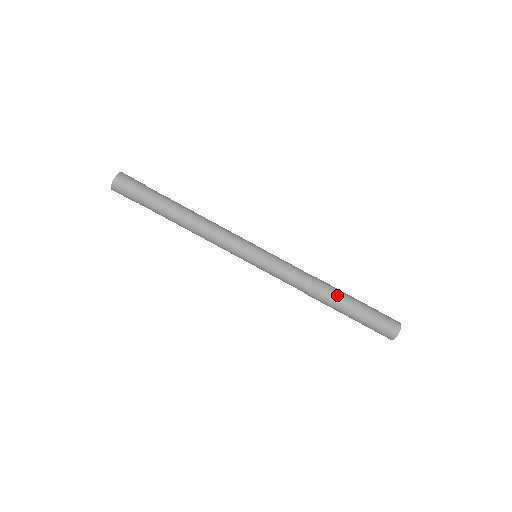
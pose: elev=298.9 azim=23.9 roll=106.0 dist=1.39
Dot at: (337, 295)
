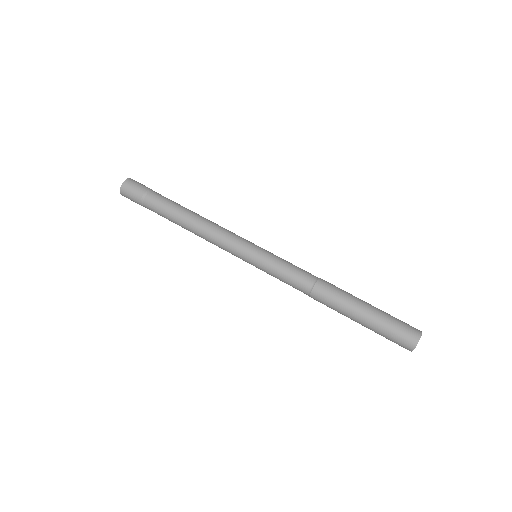
Dot at: (345, 292)
